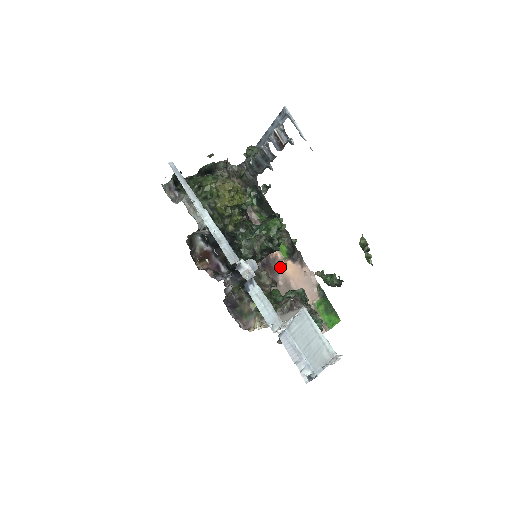
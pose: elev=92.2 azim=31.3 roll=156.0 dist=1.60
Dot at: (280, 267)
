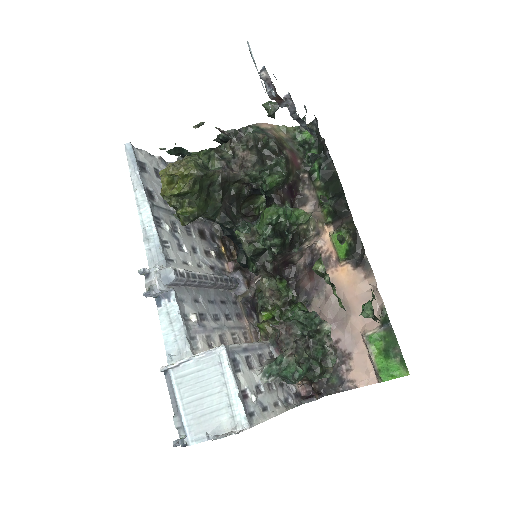
Dot at: occluded
